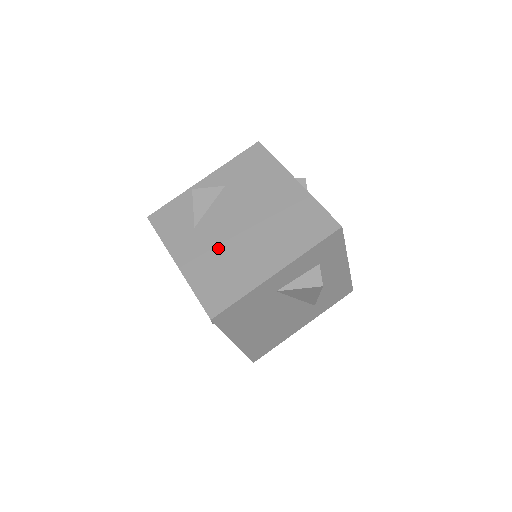
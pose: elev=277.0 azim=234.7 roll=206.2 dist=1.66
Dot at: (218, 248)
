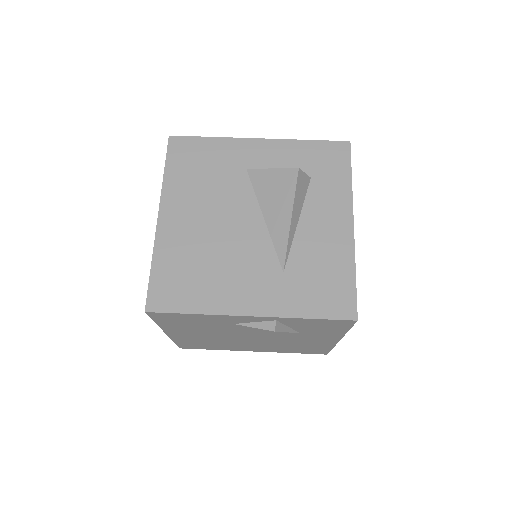
Dot at: occluded
